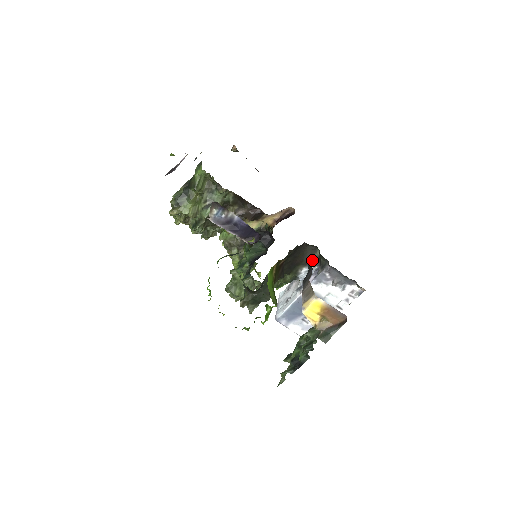
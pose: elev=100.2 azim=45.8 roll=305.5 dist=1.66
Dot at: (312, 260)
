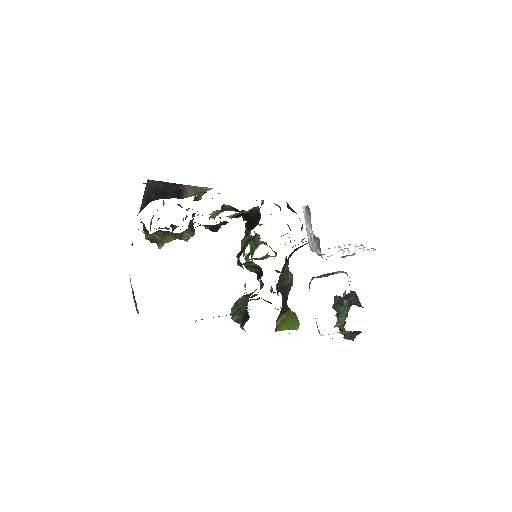
Dot at: occluded
